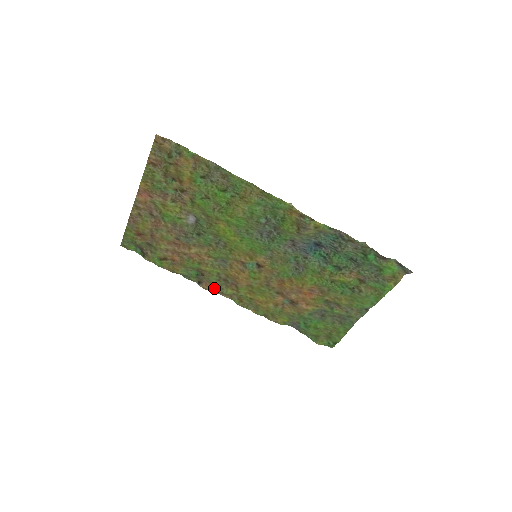
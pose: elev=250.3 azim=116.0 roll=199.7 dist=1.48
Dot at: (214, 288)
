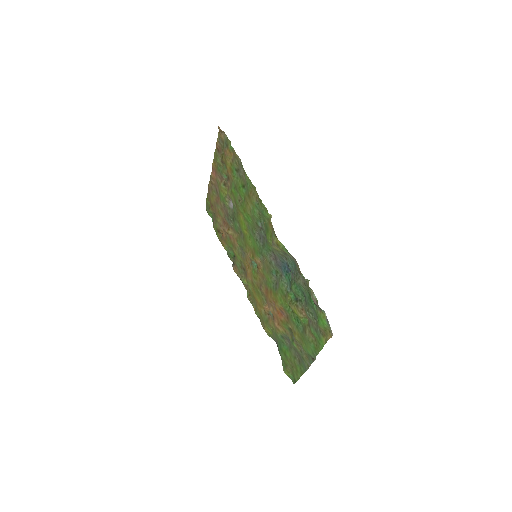
Dot at: (238, 273)
